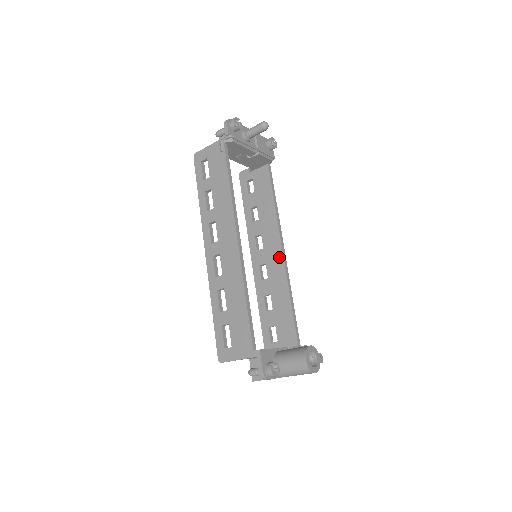
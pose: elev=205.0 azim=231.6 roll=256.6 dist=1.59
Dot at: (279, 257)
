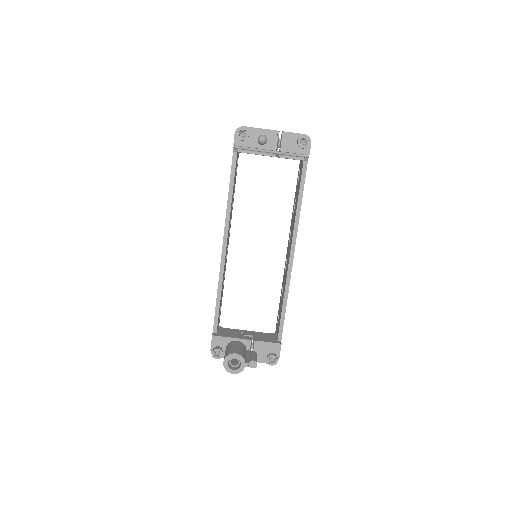
Dot at: (288, 259)
